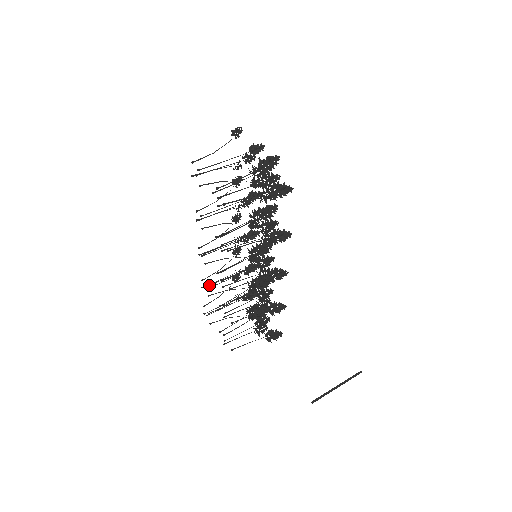
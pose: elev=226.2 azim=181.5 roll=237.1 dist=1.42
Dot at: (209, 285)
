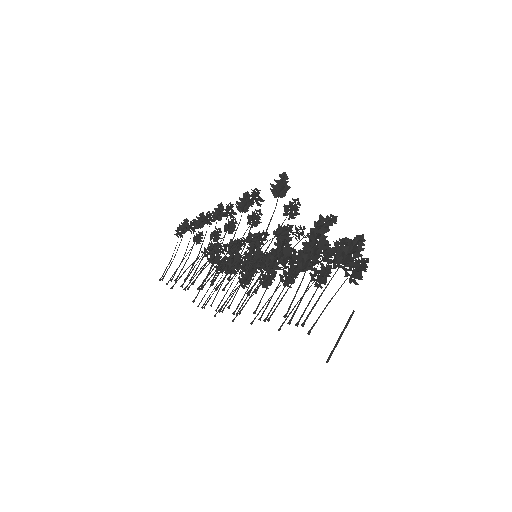
Dot at: (189, 287)
